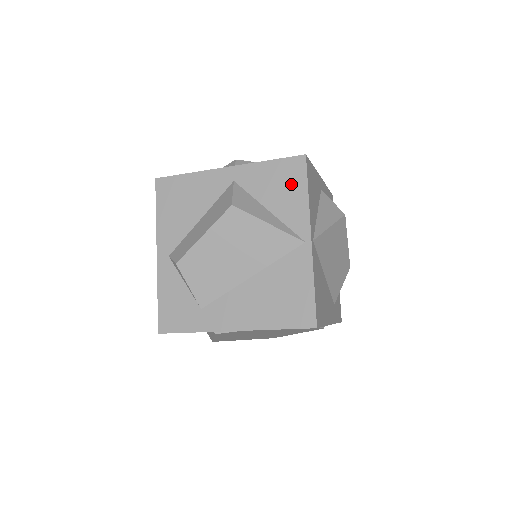
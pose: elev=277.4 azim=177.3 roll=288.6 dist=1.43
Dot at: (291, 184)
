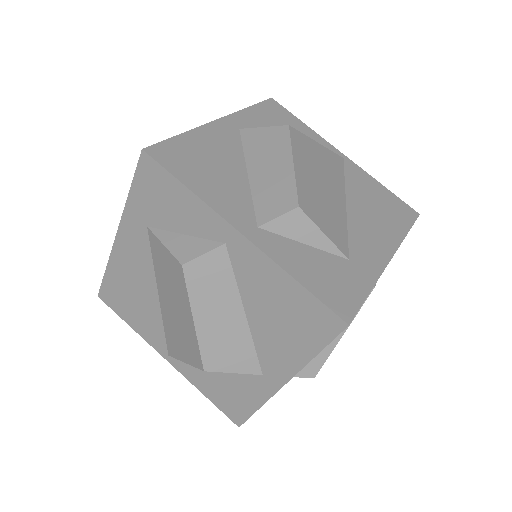
Dot at: (287, 120)
